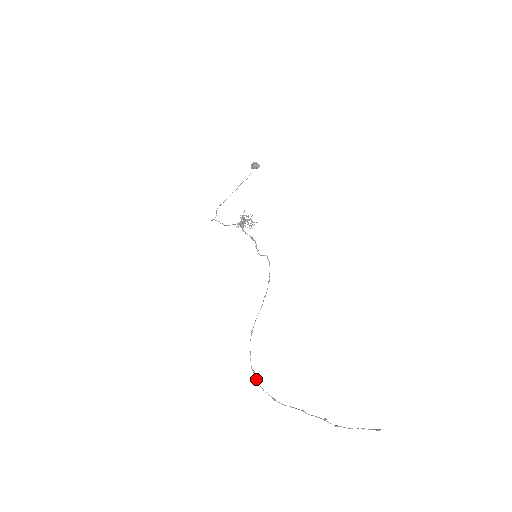
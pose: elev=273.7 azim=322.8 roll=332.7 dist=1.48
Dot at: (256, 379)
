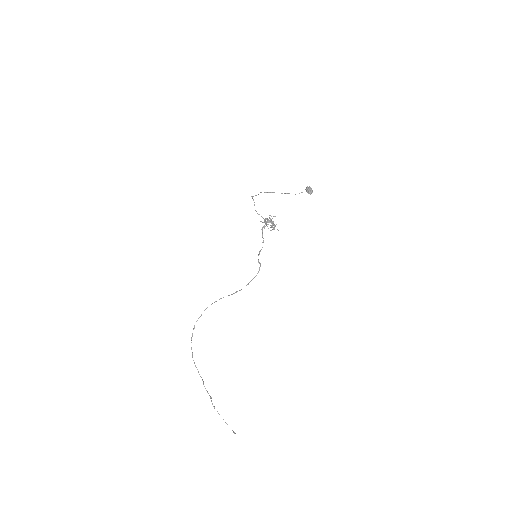
Dot at: (192, 334)
